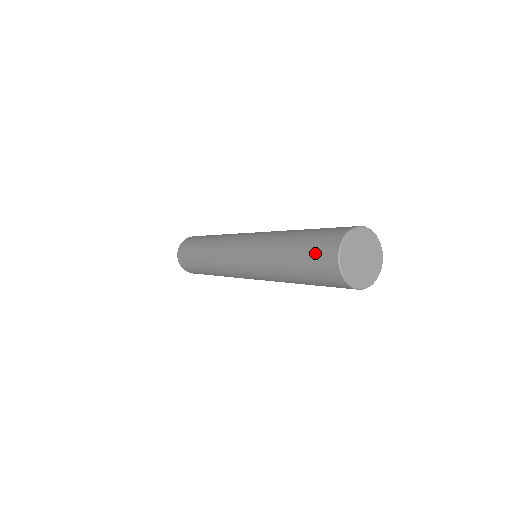
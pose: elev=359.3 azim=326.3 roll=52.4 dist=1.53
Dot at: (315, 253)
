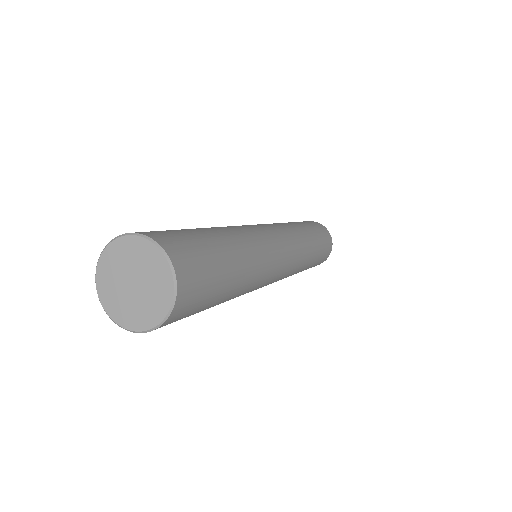
Dot at: occluded
